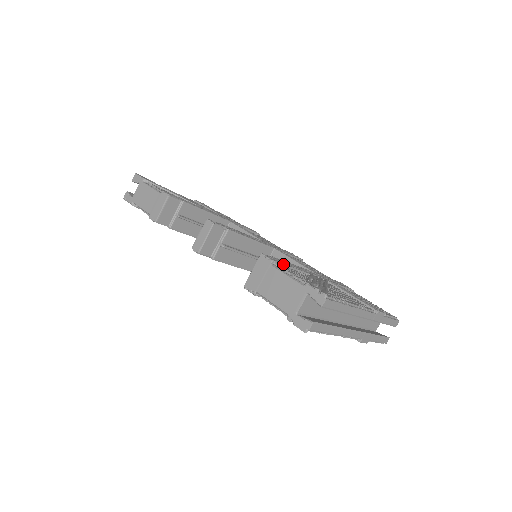
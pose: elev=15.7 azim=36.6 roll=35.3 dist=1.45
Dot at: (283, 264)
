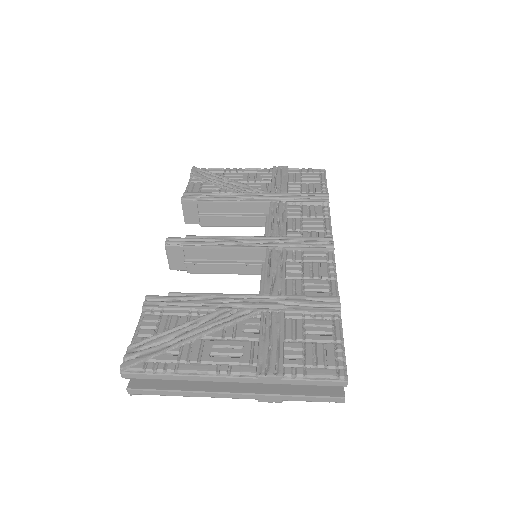
Dot at: (161, 308)
